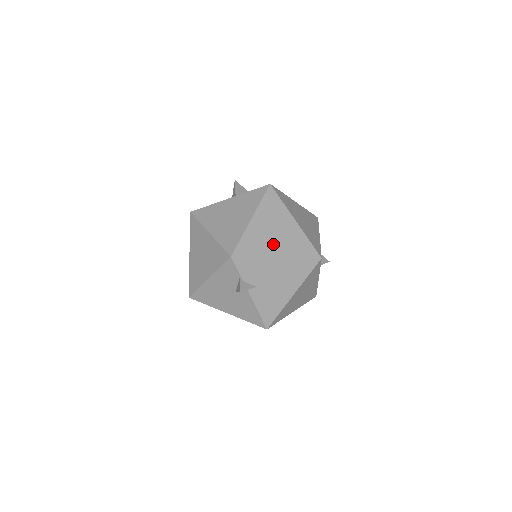
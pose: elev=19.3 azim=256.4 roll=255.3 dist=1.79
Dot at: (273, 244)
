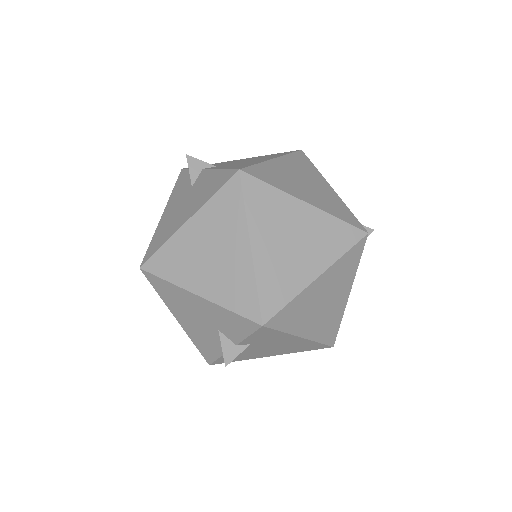
Dot at: occluded
